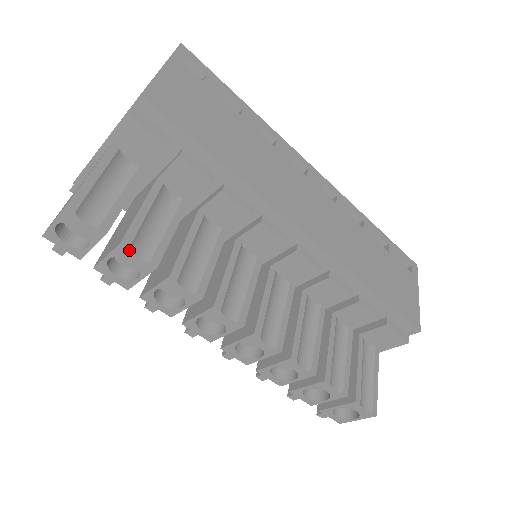
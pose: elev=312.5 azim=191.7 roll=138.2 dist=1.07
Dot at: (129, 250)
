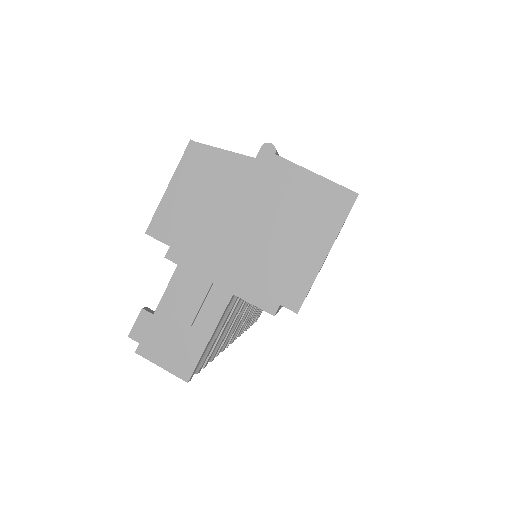
Dot at: (205, 366)
